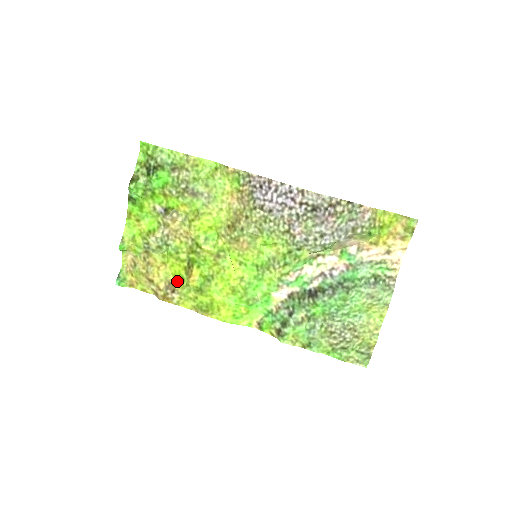
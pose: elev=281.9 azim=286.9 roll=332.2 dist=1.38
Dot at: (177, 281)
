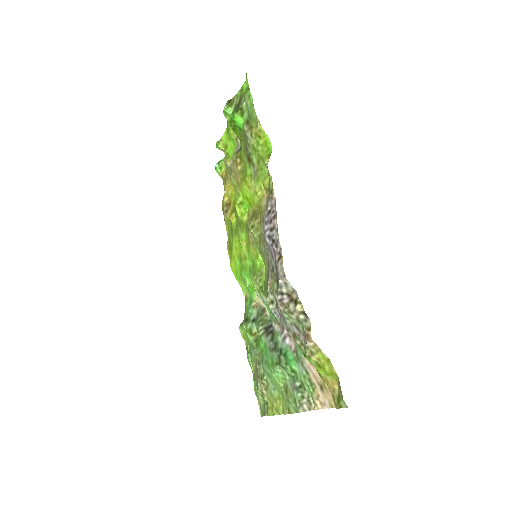
Dot at: (232, 207)
